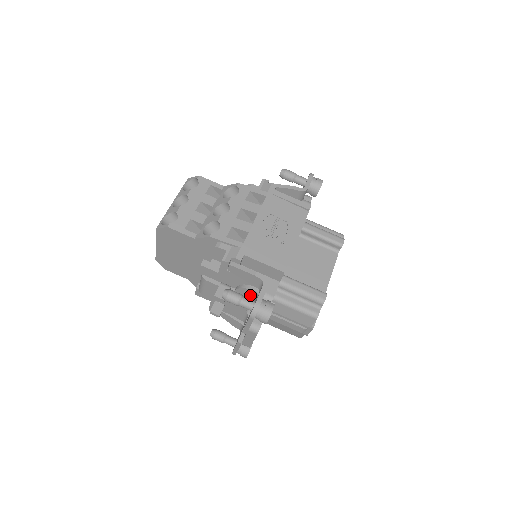
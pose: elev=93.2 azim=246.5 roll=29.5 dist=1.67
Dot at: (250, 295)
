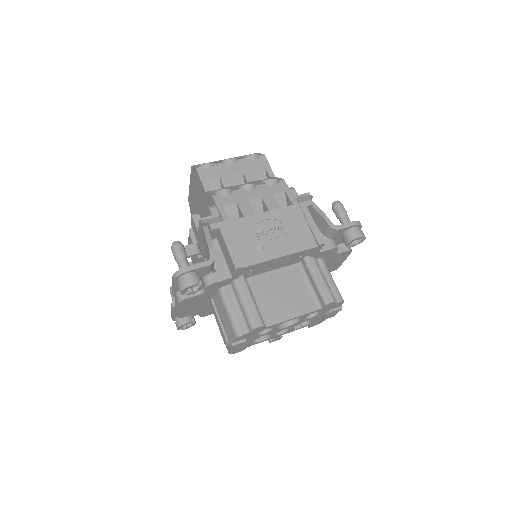
Dot at: occluded
